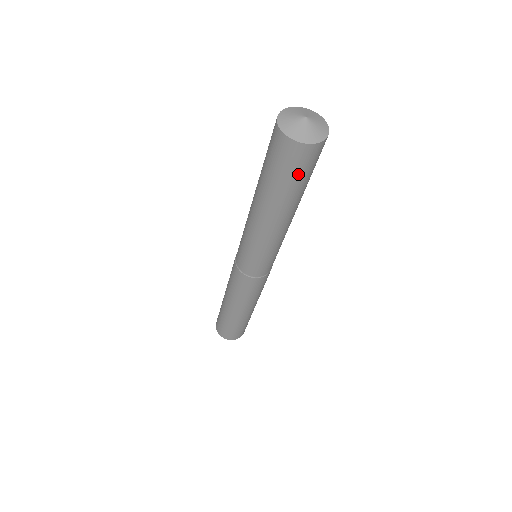
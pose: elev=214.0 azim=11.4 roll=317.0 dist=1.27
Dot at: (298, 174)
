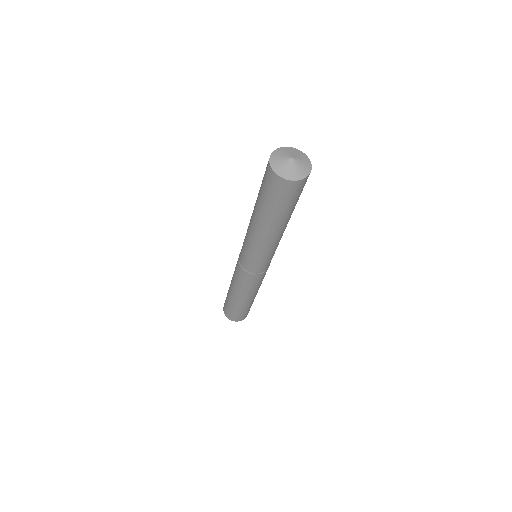
Dot at: occluded
